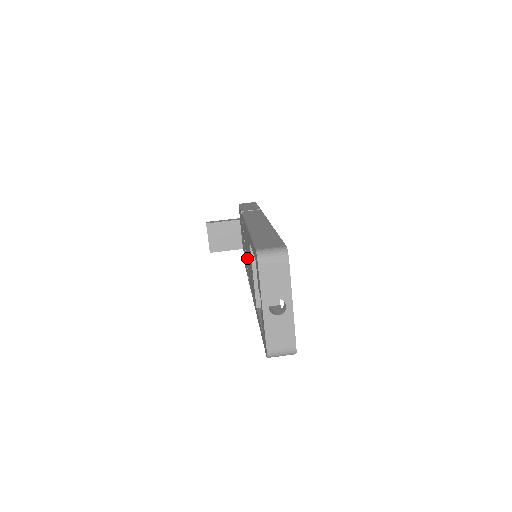
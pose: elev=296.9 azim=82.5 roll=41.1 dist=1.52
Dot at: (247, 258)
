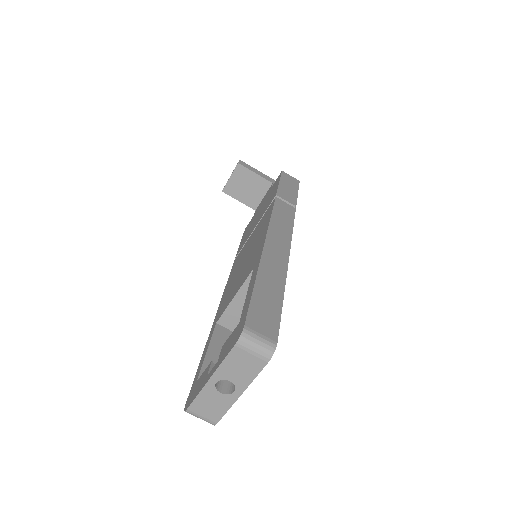
Dot at: (247, 248)
